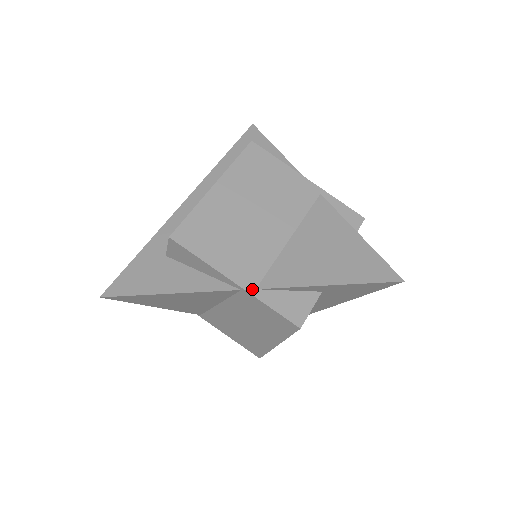
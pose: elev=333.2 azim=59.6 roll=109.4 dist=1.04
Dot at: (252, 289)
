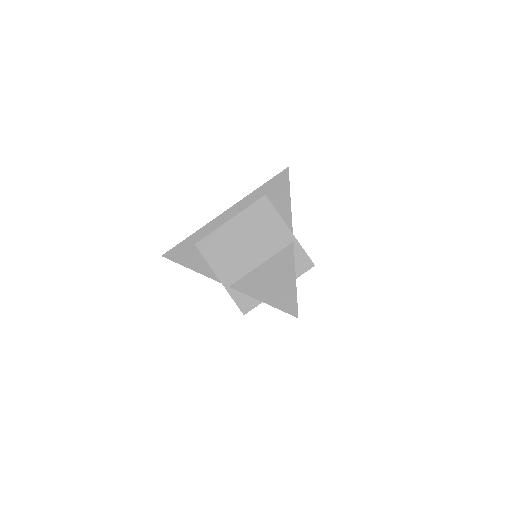
Dot at: (227, 286)
